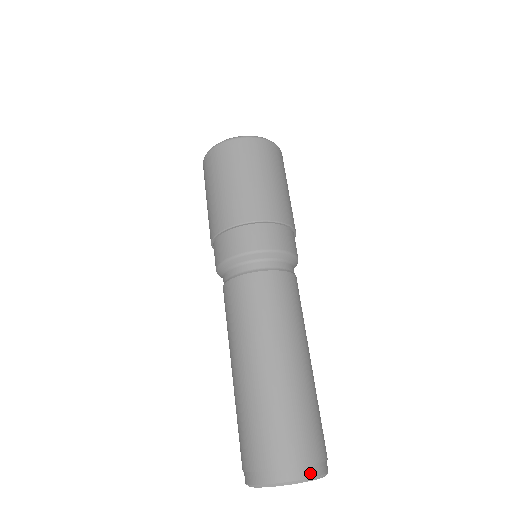
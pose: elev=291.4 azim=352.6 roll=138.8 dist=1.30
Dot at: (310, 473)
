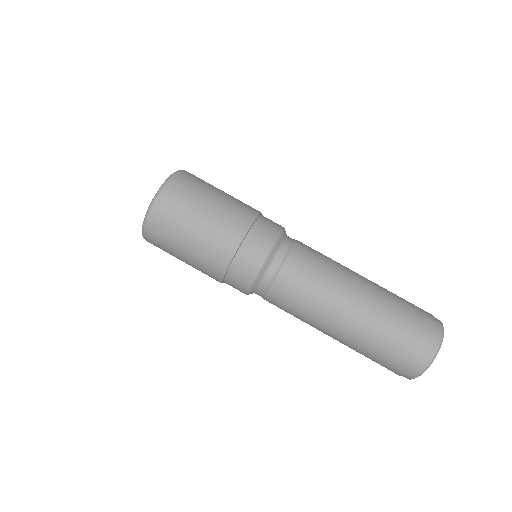
Dot at: (438, 320)
